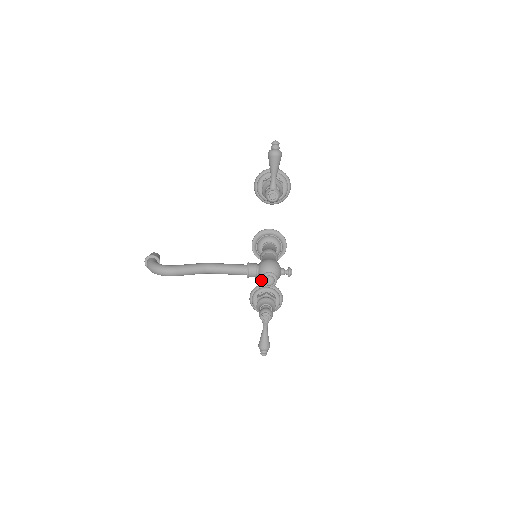
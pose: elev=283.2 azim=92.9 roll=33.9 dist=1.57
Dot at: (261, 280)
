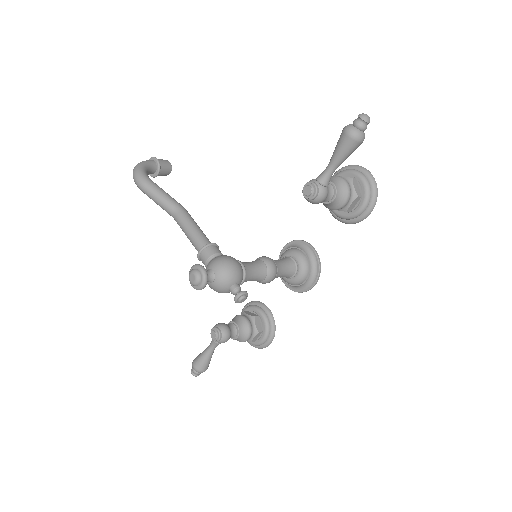
Dot at: (190, 269)
